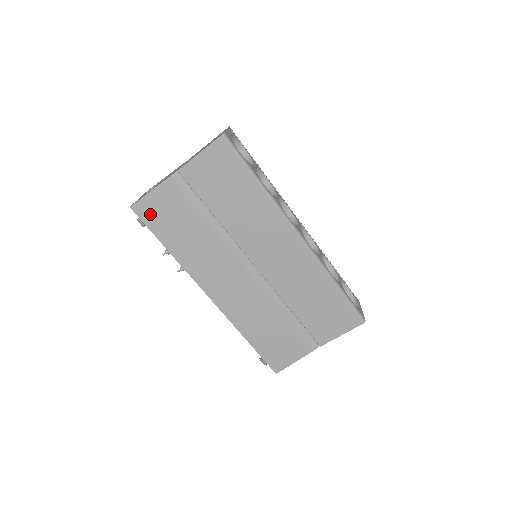
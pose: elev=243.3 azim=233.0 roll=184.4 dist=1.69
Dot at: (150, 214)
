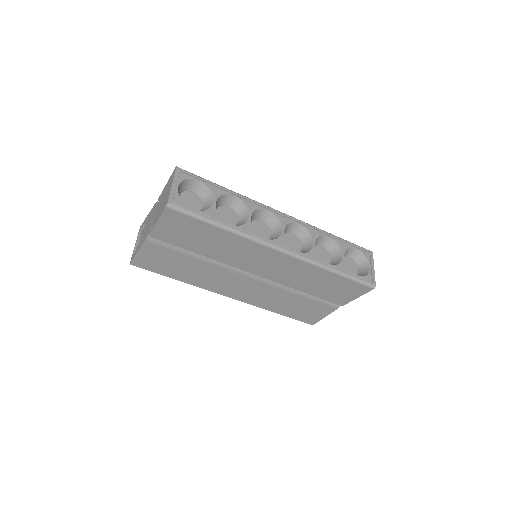
Dot at: (148, 264)
